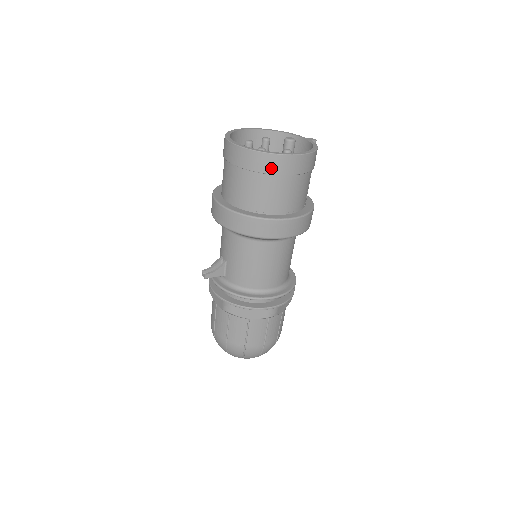
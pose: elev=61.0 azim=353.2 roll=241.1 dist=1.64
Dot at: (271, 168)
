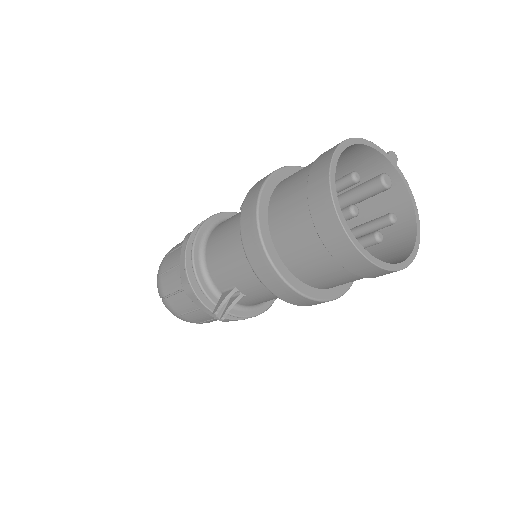
Dot at: occluded
